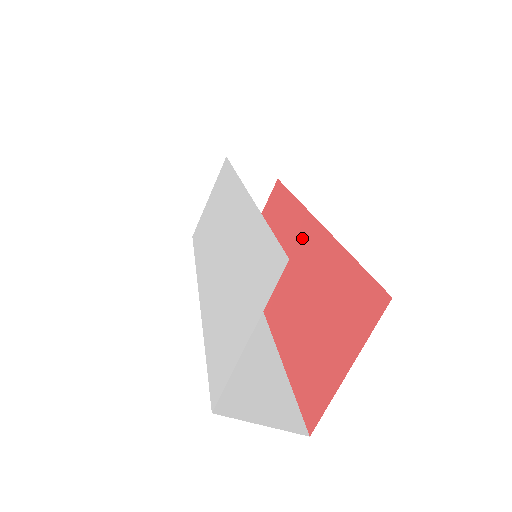
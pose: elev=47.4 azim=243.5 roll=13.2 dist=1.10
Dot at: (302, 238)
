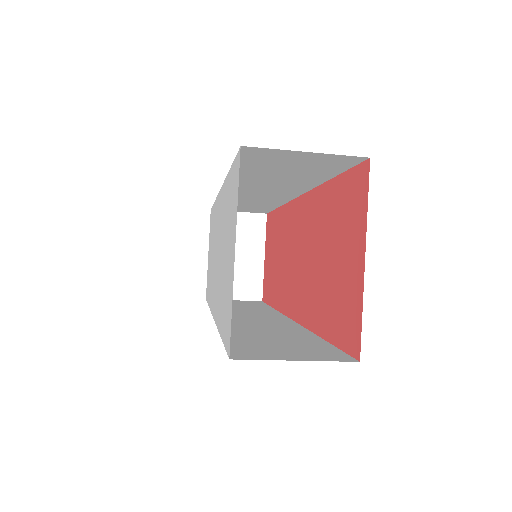
Dot at: (295, 223)
